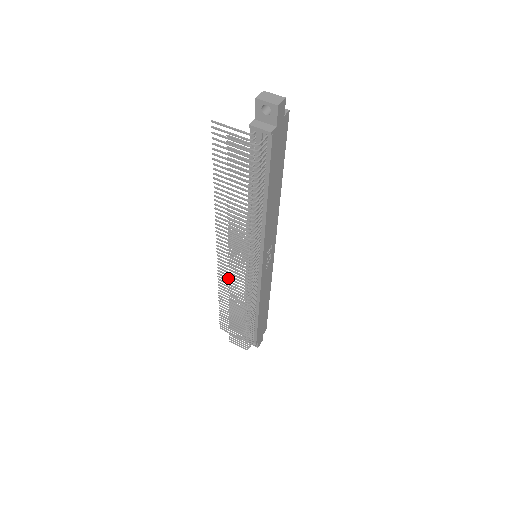
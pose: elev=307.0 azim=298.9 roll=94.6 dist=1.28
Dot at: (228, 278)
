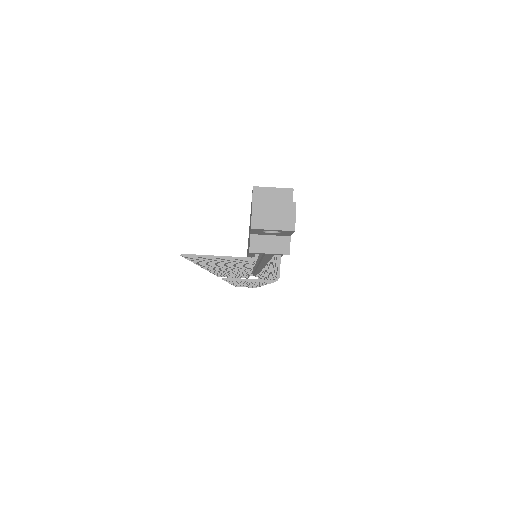
Dot at: occluded
